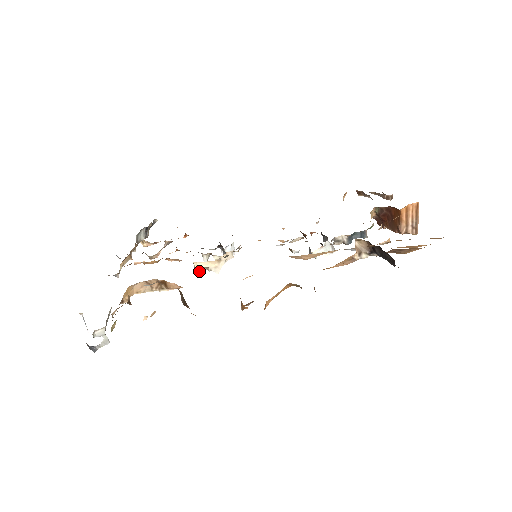
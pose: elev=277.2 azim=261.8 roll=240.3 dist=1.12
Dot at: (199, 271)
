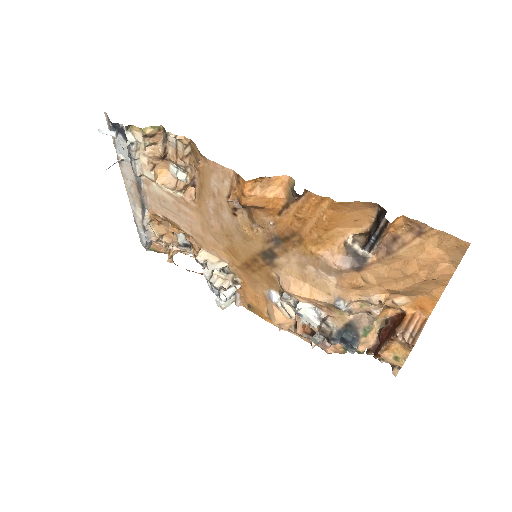
Dot at: (197, 259)
